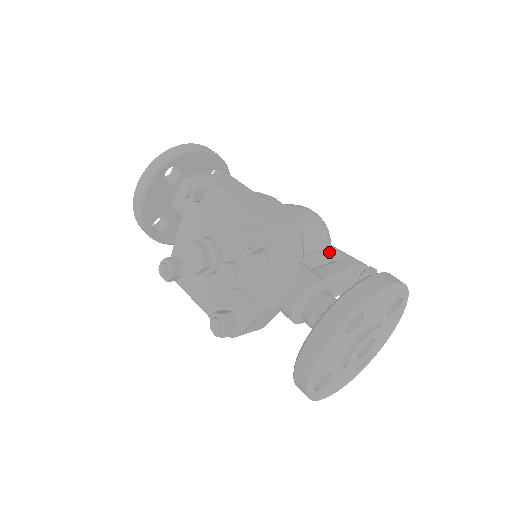
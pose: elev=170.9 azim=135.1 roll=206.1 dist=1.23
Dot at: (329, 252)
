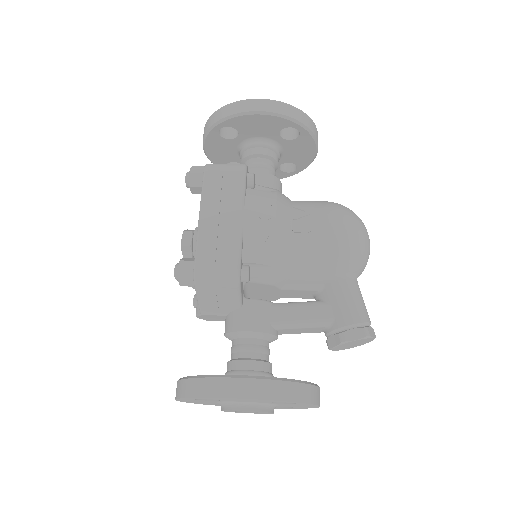
Dot at: (328, 288)
